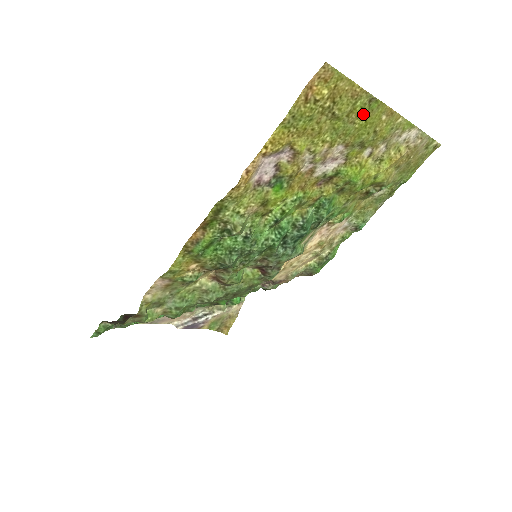
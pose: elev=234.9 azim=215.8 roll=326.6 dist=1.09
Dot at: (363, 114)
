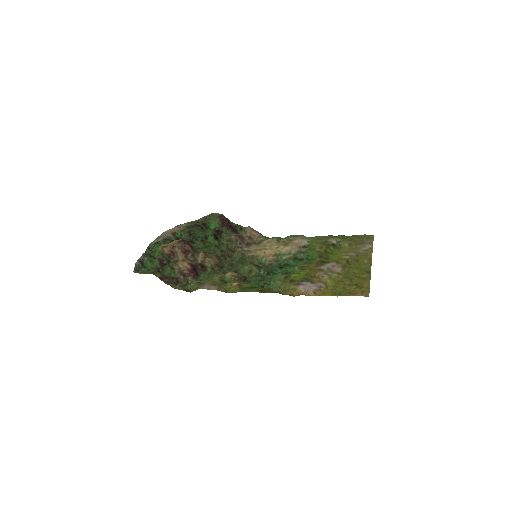
Dot at: (361, 271)
